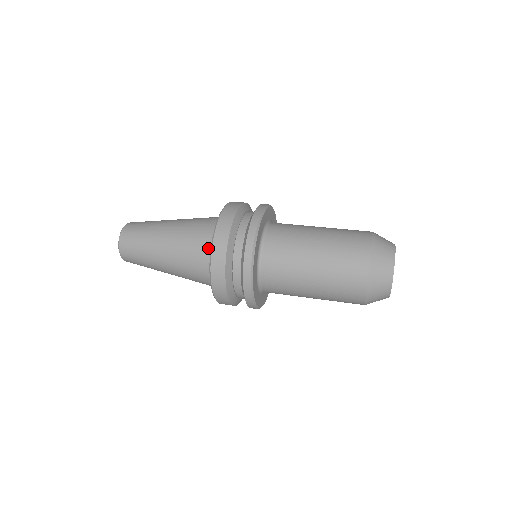
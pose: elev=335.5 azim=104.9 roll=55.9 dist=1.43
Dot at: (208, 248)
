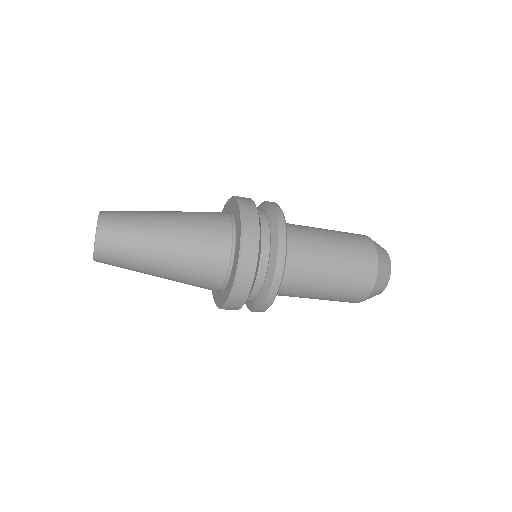
Dot at: (227, 242)
